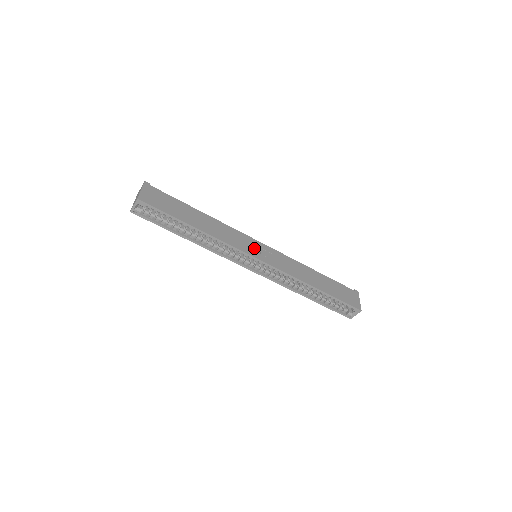
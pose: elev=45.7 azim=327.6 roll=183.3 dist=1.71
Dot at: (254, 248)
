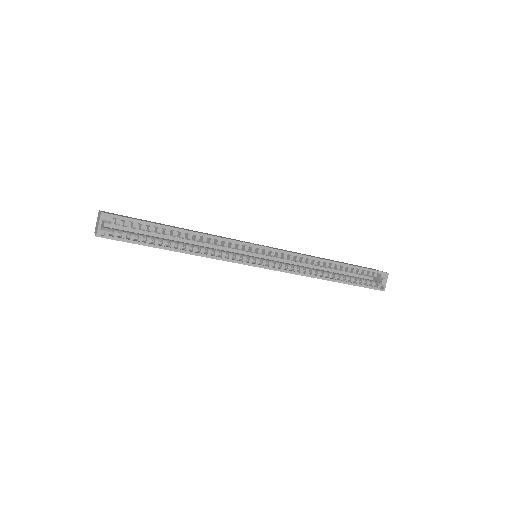
Dot at: occluded
